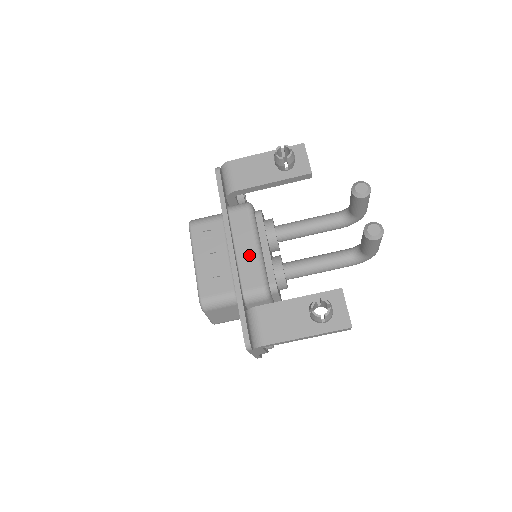
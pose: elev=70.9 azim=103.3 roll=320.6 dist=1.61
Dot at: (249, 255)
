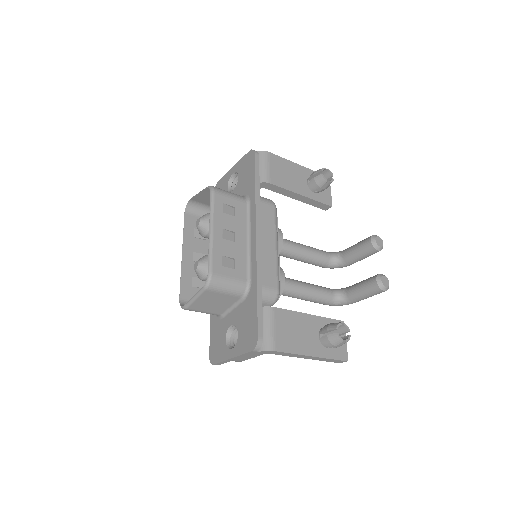
Dot at: (270, 252)
